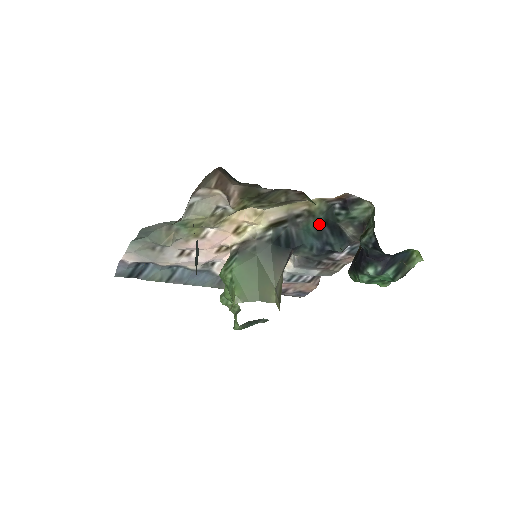
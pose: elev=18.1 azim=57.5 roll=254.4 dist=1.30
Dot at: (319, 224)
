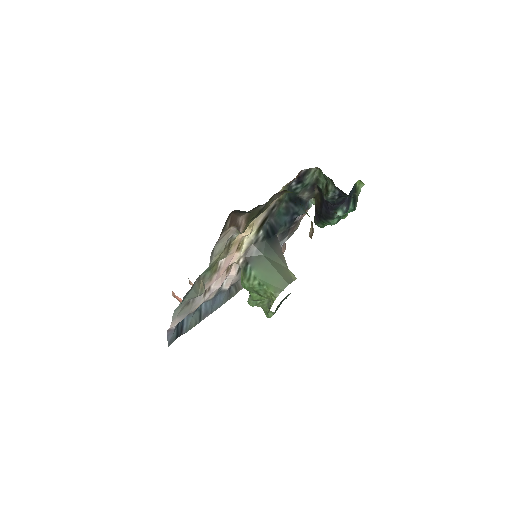
Dot at: (285, 204)
